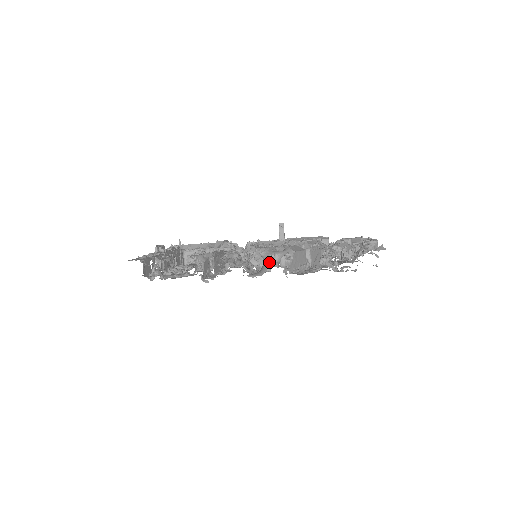
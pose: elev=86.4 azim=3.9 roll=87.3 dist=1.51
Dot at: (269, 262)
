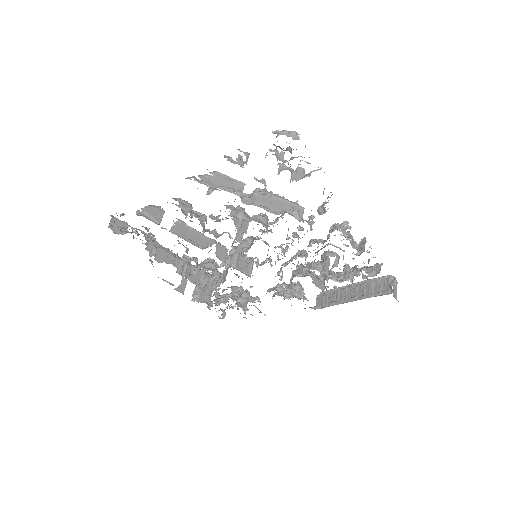
Dot at: occluded
